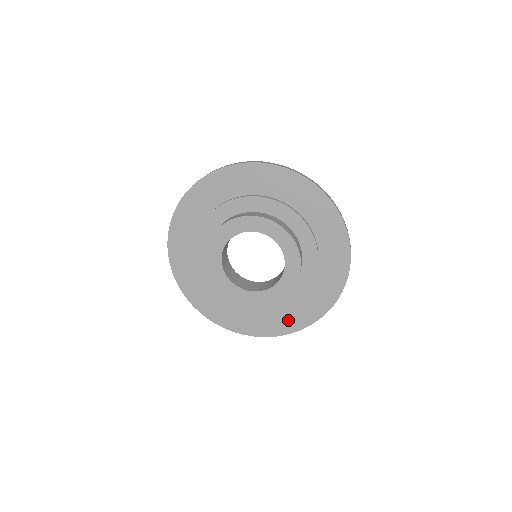
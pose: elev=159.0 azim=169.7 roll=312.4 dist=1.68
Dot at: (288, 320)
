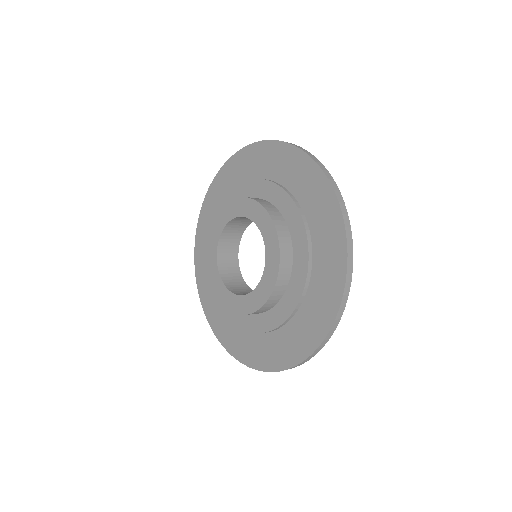
Dot at: (276, 350)
